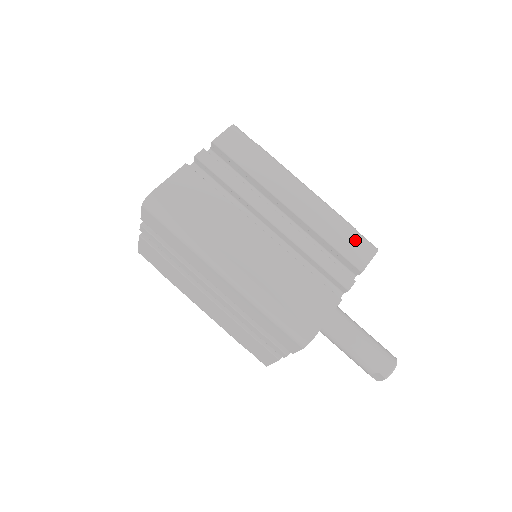
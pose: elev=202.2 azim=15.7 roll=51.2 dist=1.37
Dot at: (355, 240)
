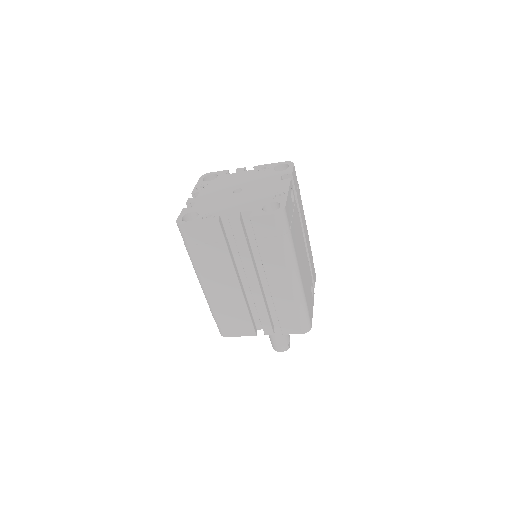
Dot at: (296, 321)
